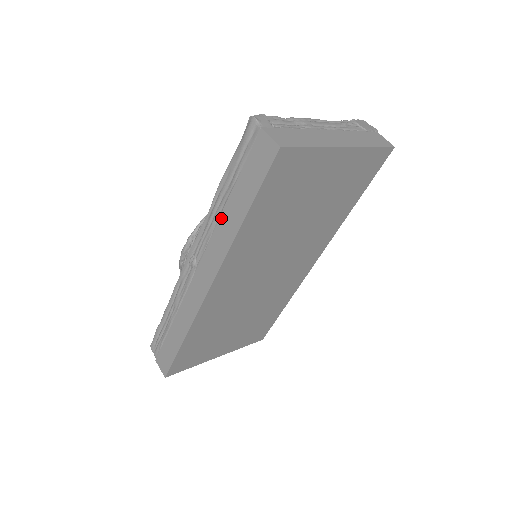
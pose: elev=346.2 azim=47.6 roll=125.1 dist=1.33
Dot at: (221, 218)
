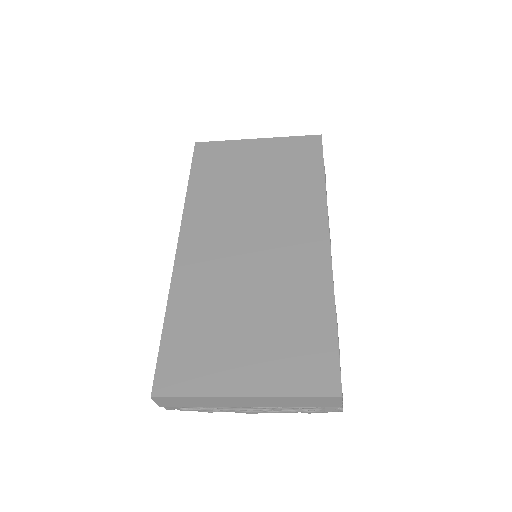
Dot at: occluded
